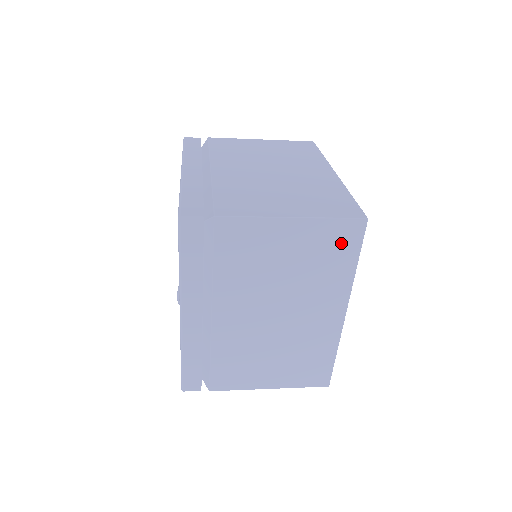
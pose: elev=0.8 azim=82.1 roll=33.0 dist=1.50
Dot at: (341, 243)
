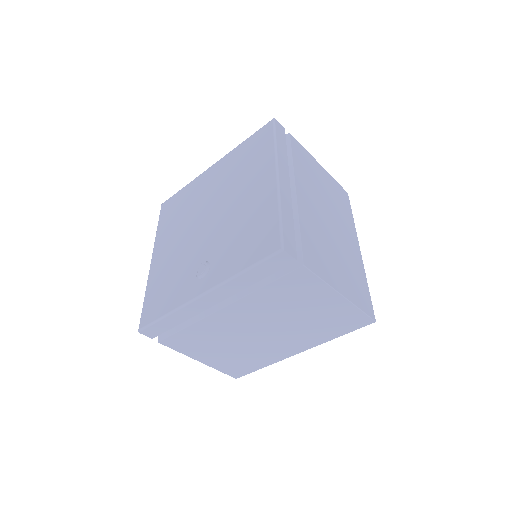
Dot at: (347, 323)
